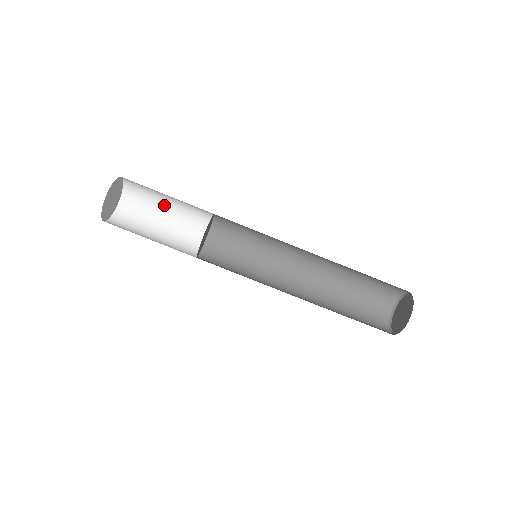
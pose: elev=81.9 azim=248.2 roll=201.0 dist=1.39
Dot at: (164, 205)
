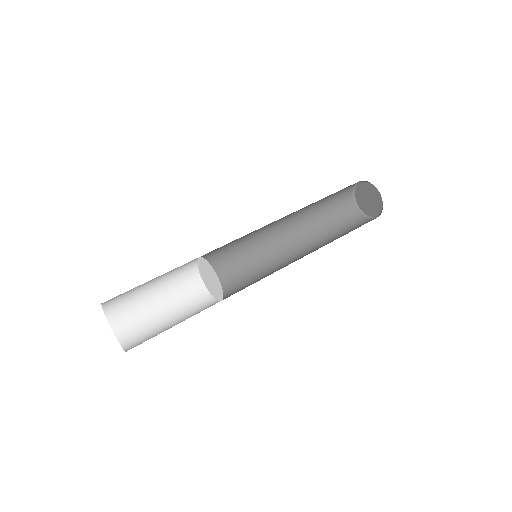
Dot at: (154, 301)
